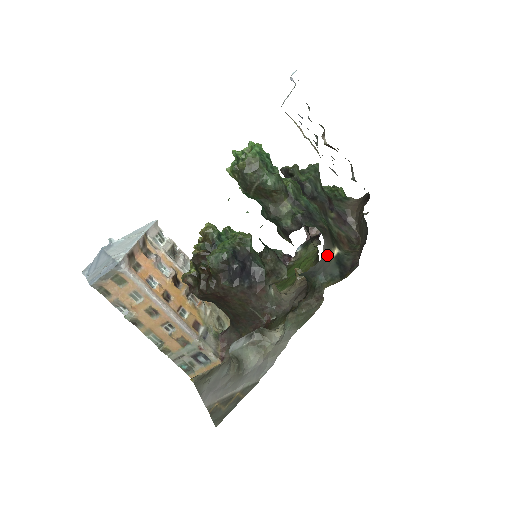
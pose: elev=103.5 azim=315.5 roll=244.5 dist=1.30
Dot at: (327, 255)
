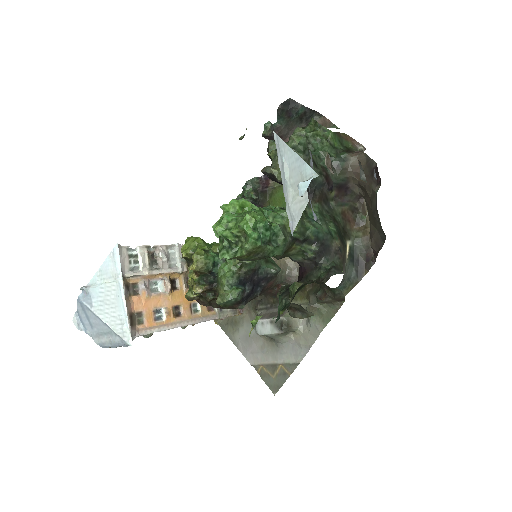
Dot at: occluded
